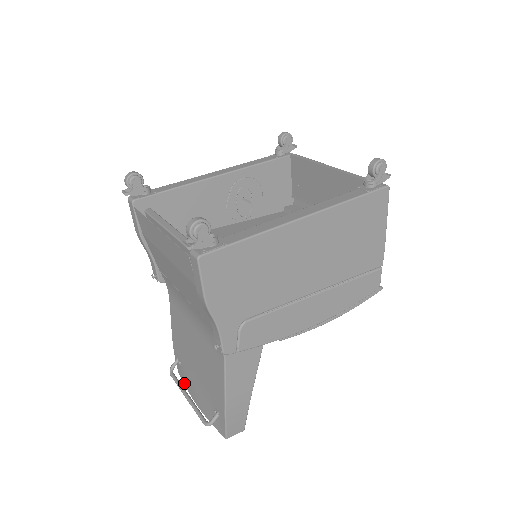
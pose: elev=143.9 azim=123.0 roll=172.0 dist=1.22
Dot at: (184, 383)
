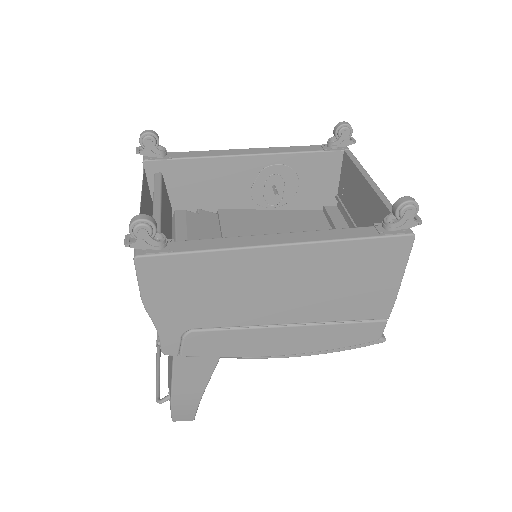
Dot at: occluded
